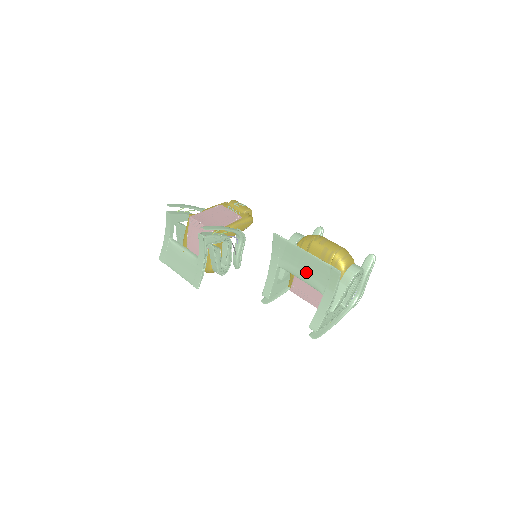
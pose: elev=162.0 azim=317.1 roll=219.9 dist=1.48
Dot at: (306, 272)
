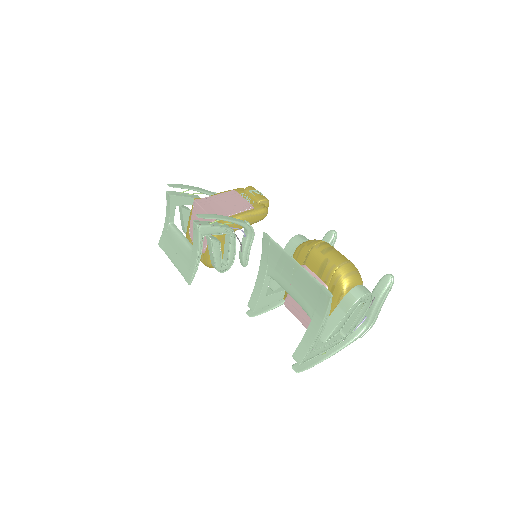
Dot at: (295, 287)
